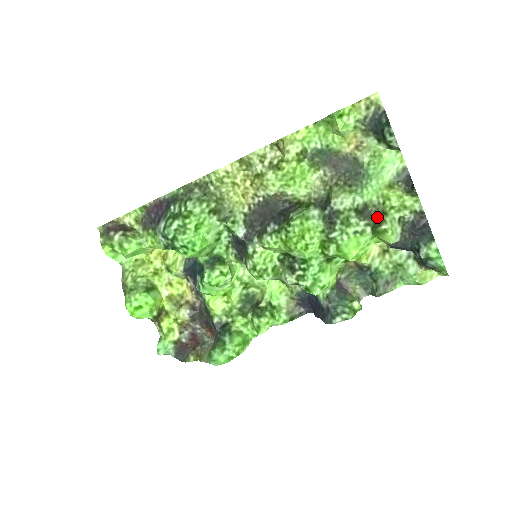
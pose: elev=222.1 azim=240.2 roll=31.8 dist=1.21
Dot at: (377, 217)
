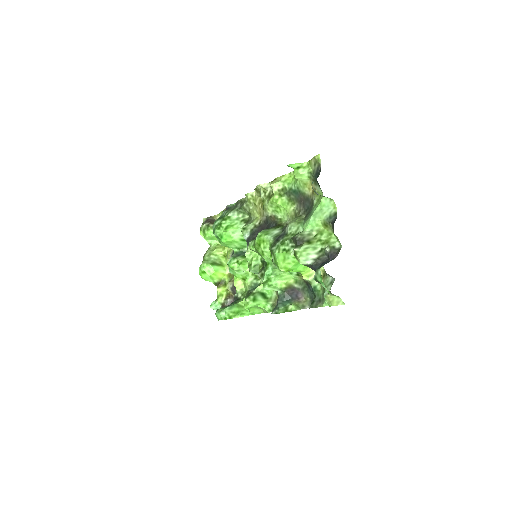
Dot at: (299, 243)
